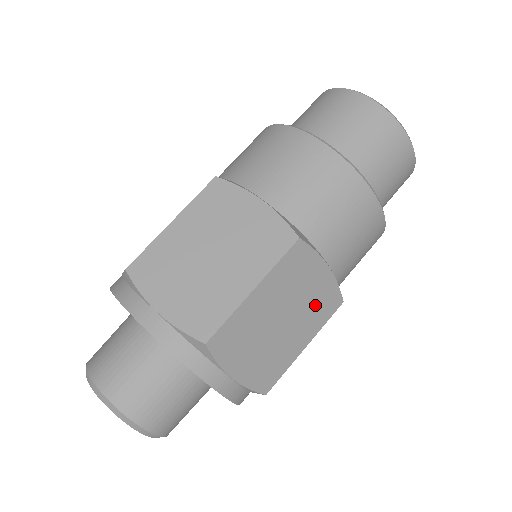
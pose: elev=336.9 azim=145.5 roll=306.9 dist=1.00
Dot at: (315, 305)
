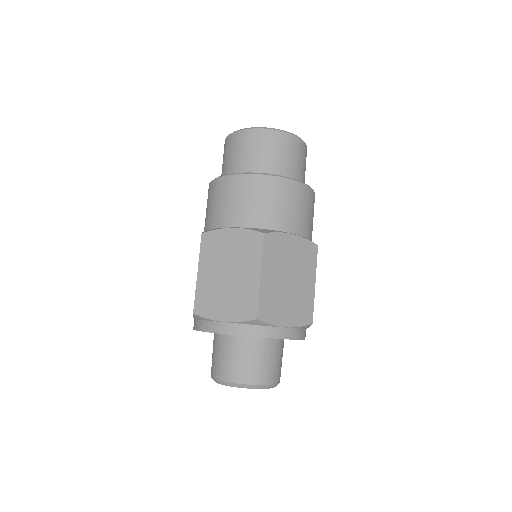
Dot at: (302, 259)
